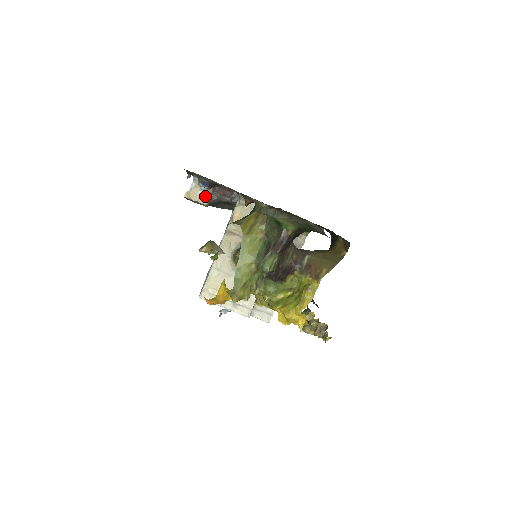
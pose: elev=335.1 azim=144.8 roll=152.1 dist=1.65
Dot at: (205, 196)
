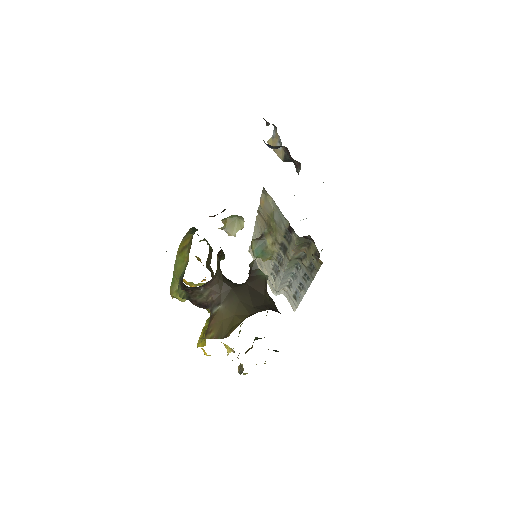
Dot at: (282, 151)
